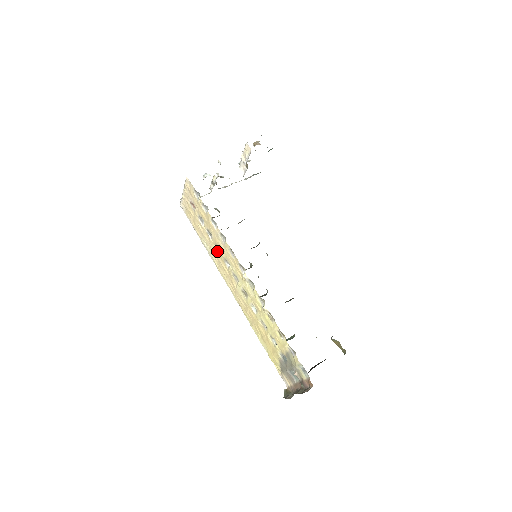
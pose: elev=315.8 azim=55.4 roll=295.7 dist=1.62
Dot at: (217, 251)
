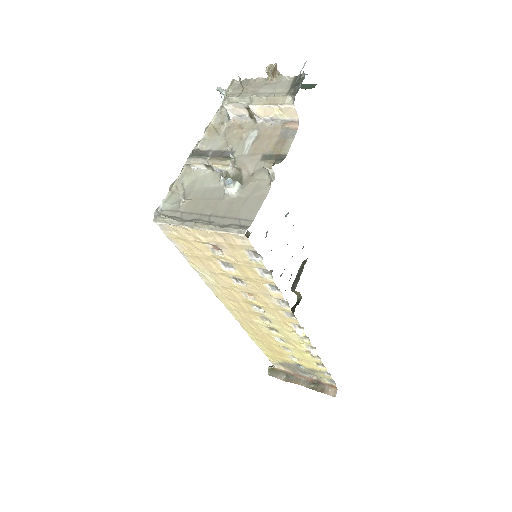
Dot at: (241, 294)
